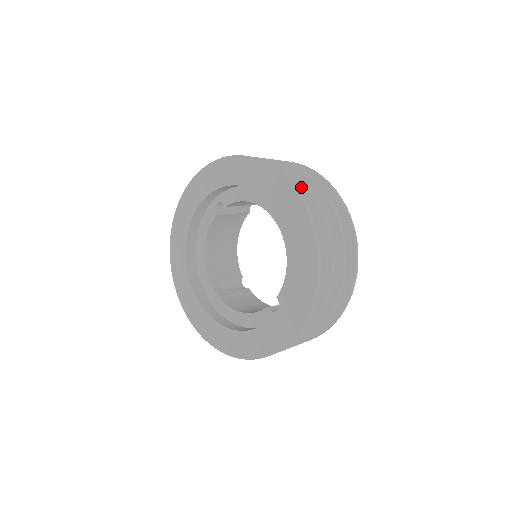
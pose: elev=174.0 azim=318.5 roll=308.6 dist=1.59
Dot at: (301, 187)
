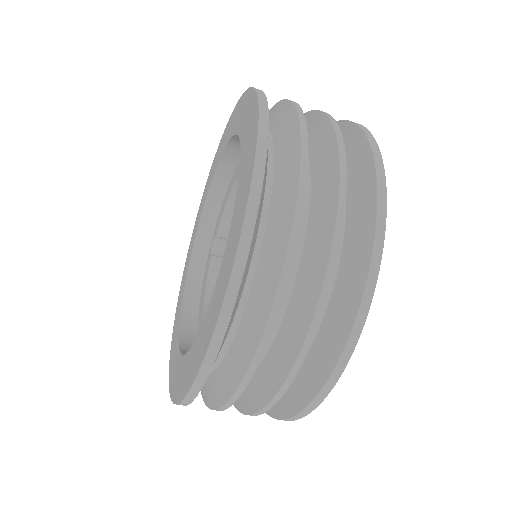
Dot at: occluded
